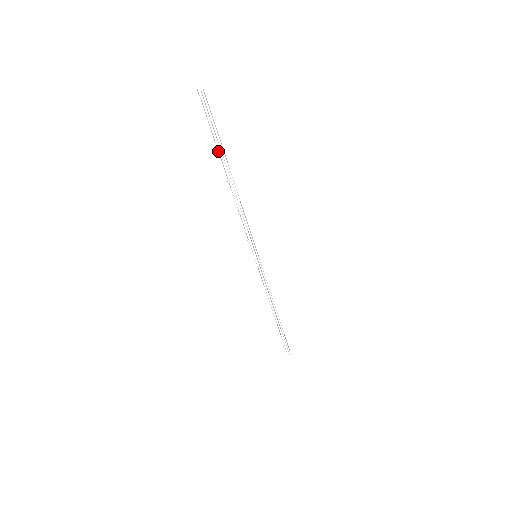
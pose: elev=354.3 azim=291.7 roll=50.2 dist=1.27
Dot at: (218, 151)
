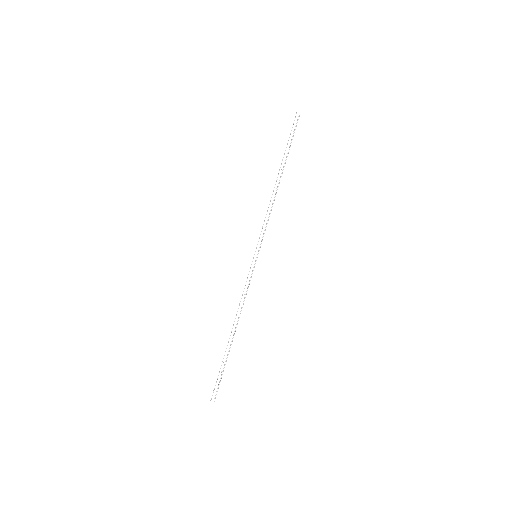
Dot at: occluded
